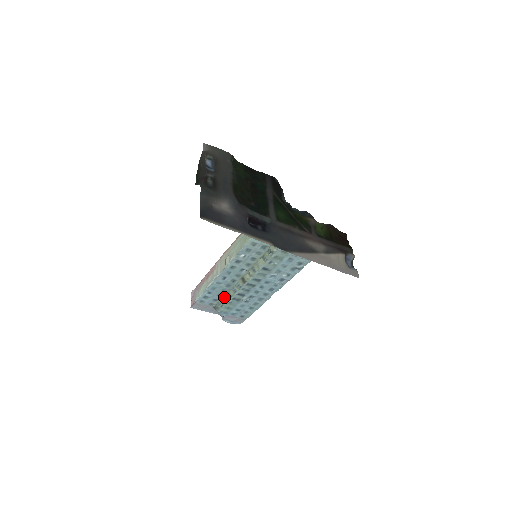
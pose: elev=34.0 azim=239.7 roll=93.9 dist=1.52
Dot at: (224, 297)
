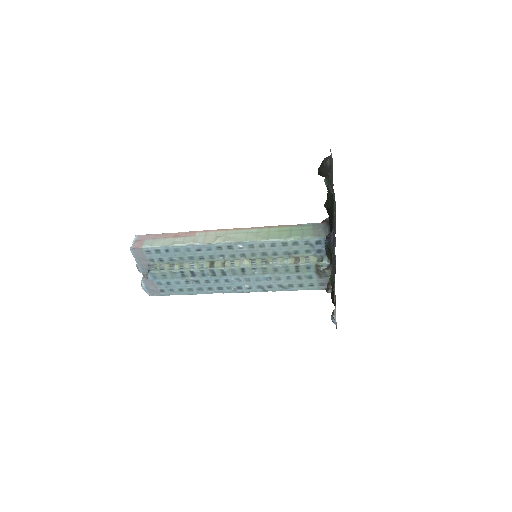
Dot at: (173, 264)
